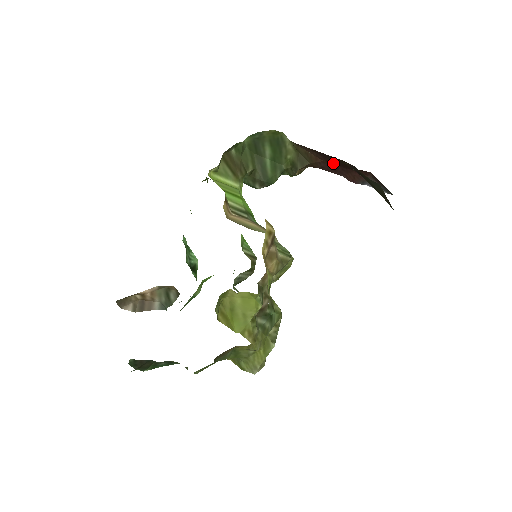
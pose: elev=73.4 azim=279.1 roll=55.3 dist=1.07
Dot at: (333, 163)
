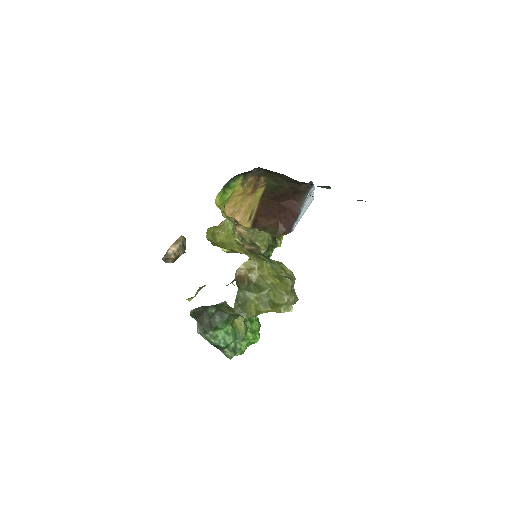
Dot at: (281, 217)
